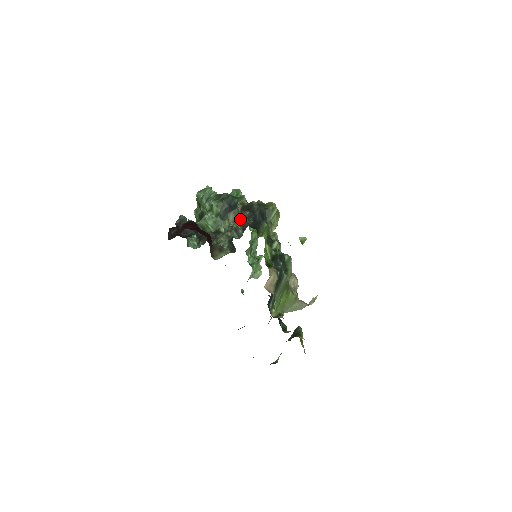
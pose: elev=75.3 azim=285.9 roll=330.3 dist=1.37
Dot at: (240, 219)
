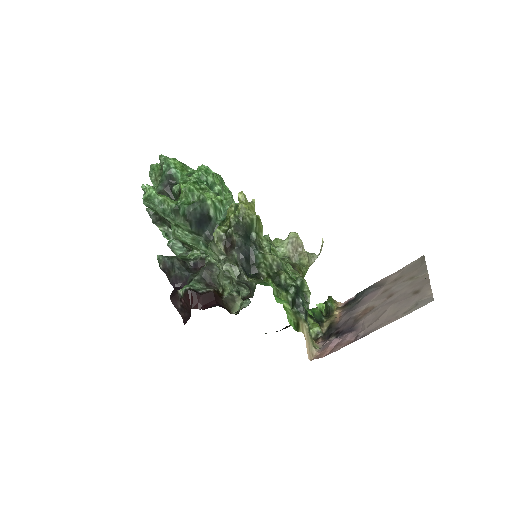
Dot at: (237, 277)
